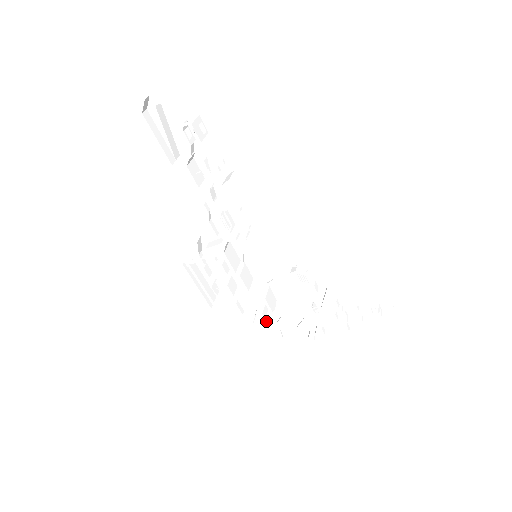
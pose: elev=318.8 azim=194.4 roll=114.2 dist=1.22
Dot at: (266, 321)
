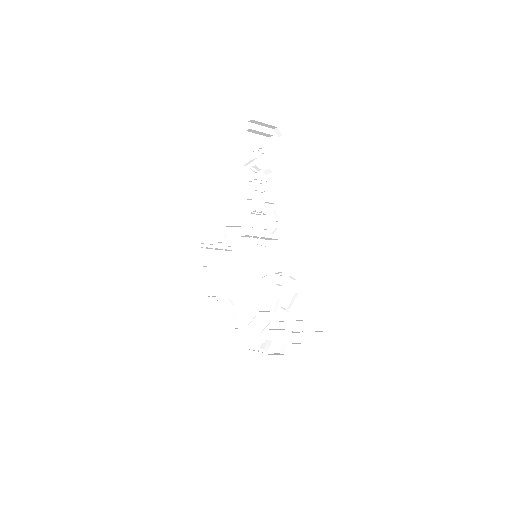
Dot at: occluded
